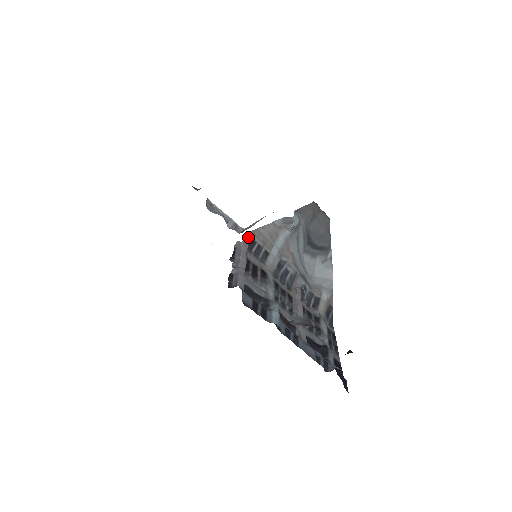
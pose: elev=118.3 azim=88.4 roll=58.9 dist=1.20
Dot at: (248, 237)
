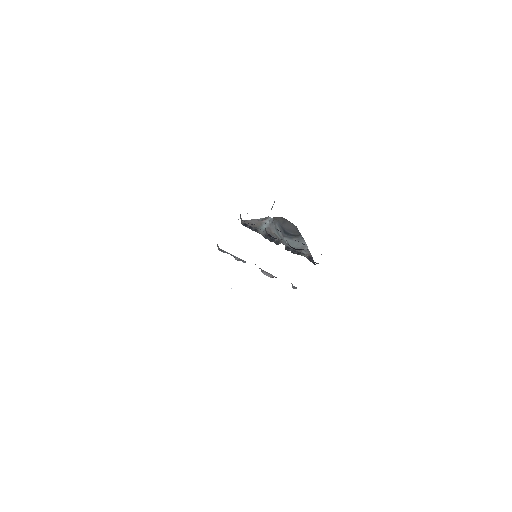
Dot at: occluded
